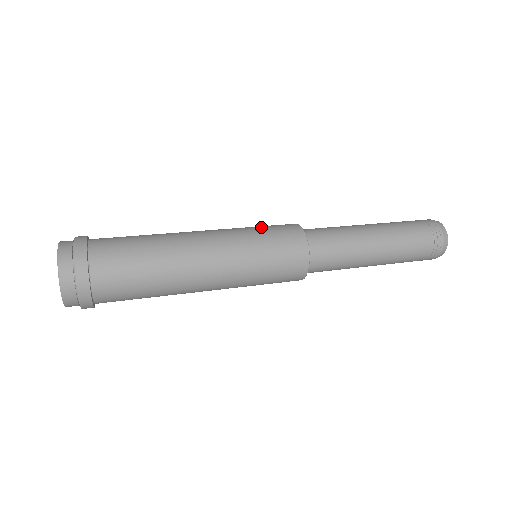
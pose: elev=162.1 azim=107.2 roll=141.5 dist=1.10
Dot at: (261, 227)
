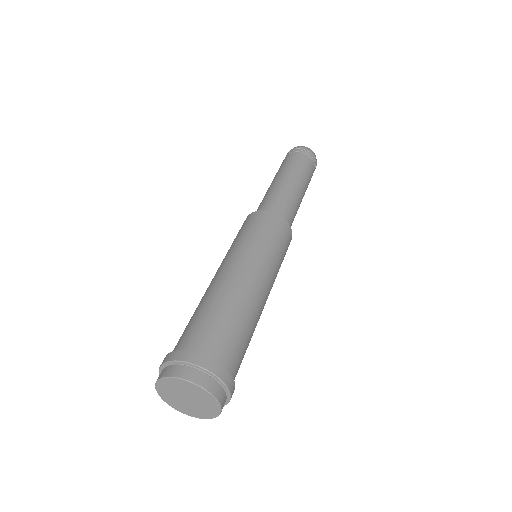
Dot at: (272, 239)
